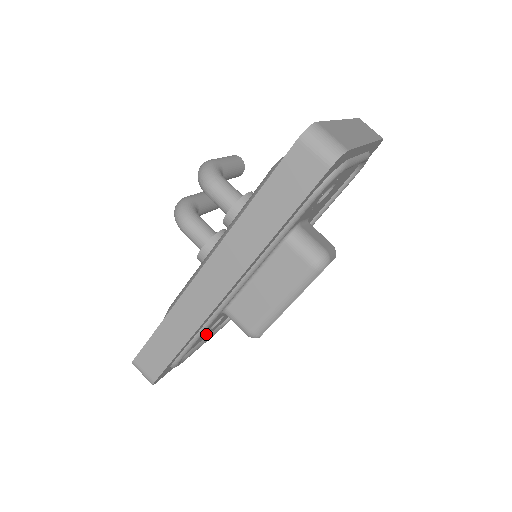
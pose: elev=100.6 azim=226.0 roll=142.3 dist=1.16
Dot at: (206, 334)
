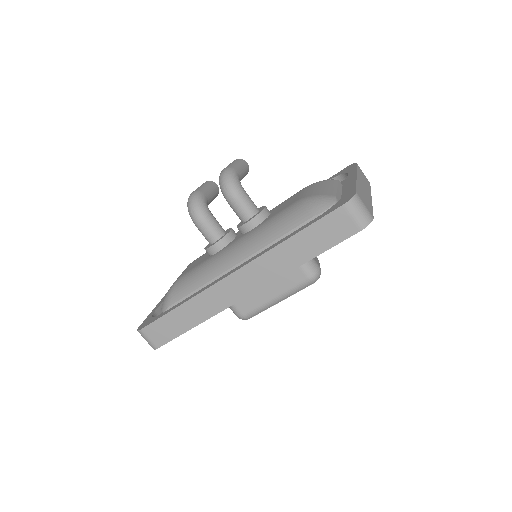
Dot at: occluded
